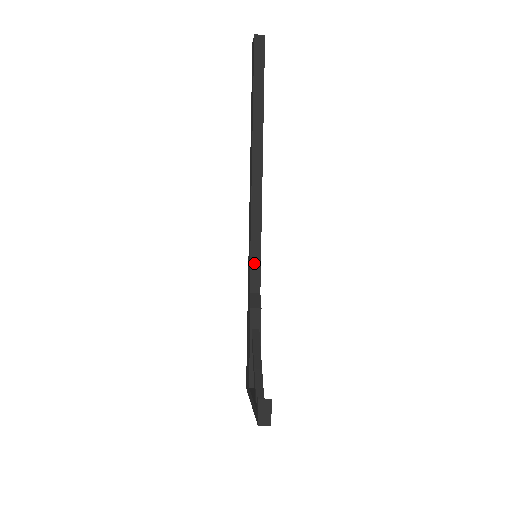
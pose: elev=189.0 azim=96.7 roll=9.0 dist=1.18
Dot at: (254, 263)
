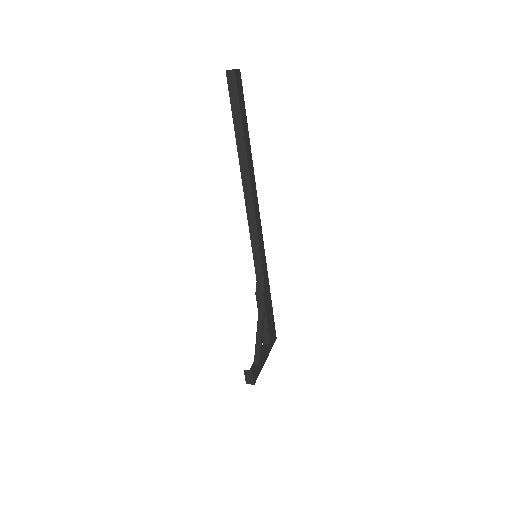
Dot at: (256, 260)
